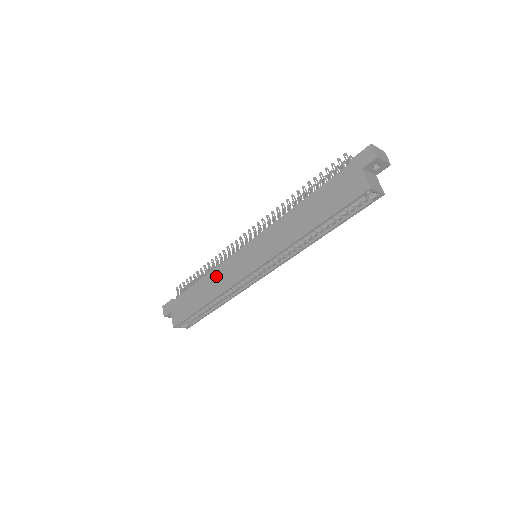
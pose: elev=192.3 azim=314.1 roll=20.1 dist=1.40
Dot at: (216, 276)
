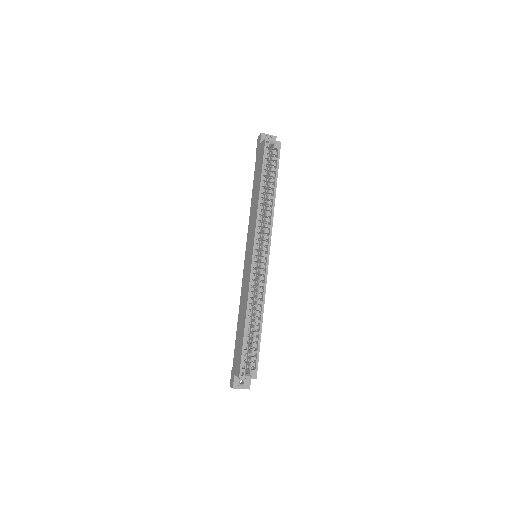
Dot at: (242, 298)
